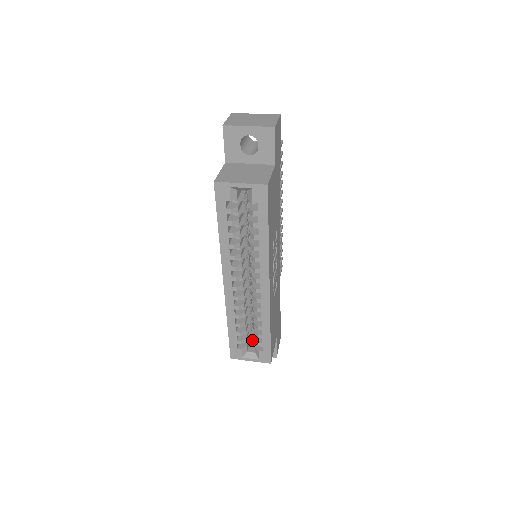
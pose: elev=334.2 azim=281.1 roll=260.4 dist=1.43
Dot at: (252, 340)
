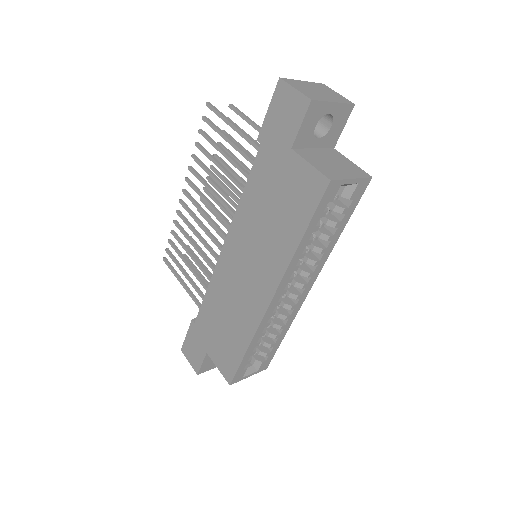
Dot at: occluded
